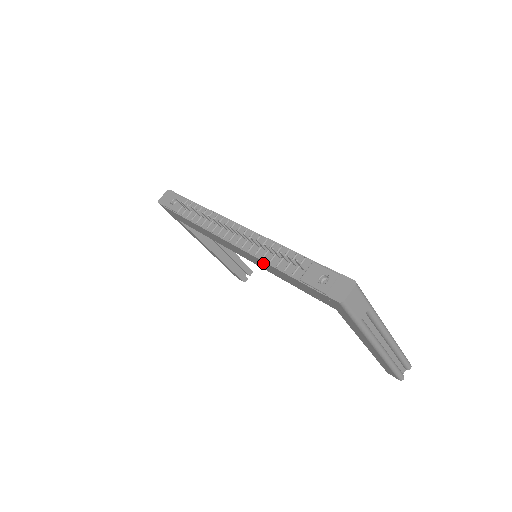
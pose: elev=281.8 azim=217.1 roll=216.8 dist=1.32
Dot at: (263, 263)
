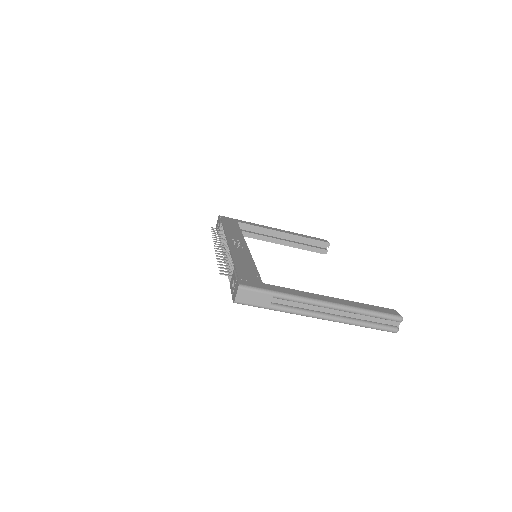
Dot at: occluded
